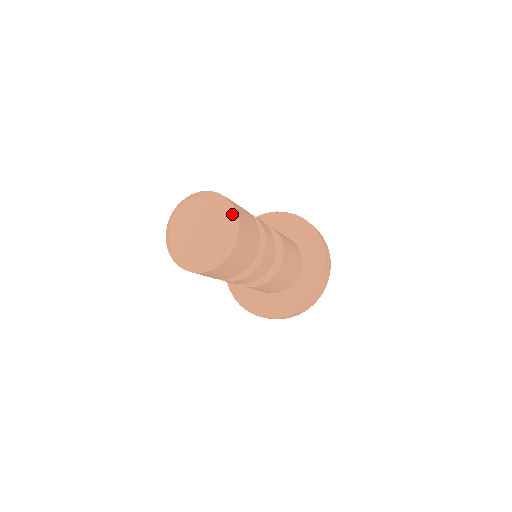
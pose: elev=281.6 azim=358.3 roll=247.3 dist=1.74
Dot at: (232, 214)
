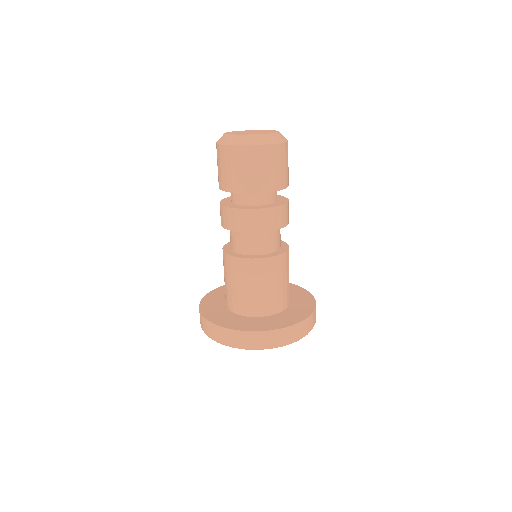
Dot at: occluded
